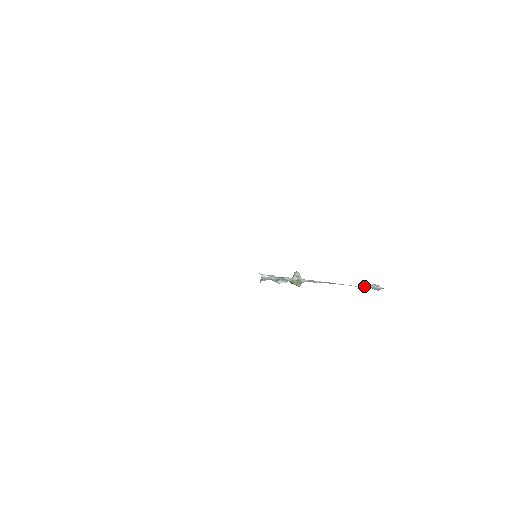
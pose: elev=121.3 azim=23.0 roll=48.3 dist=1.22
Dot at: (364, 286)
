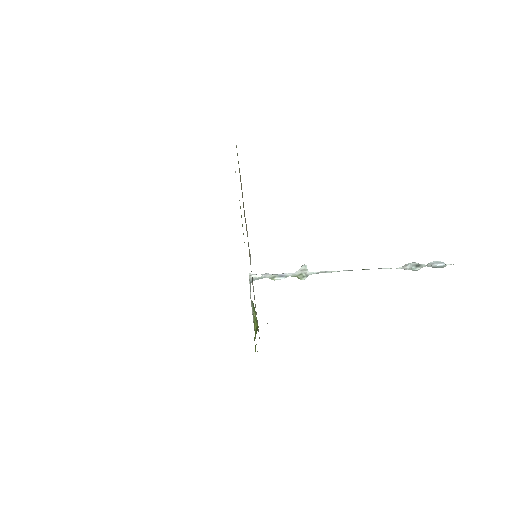
Dot at: (413, 266)
